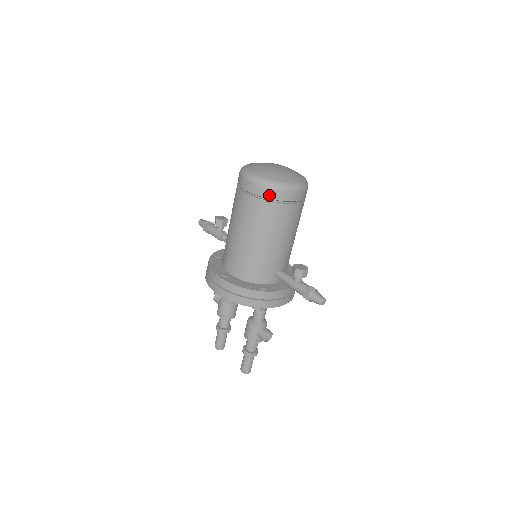
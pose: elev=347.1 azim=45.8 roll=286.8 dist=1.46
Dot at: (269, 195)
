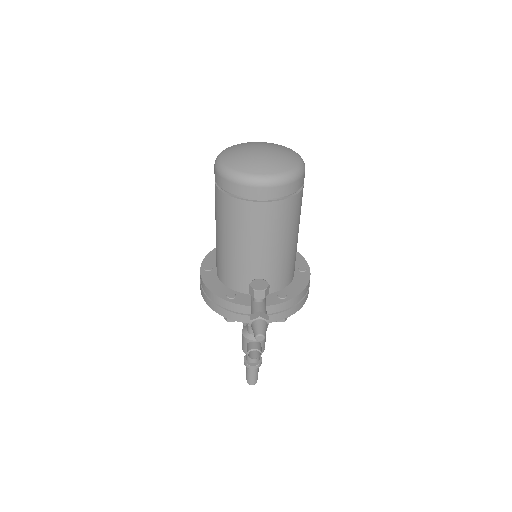
Dot at: (224, 186)
